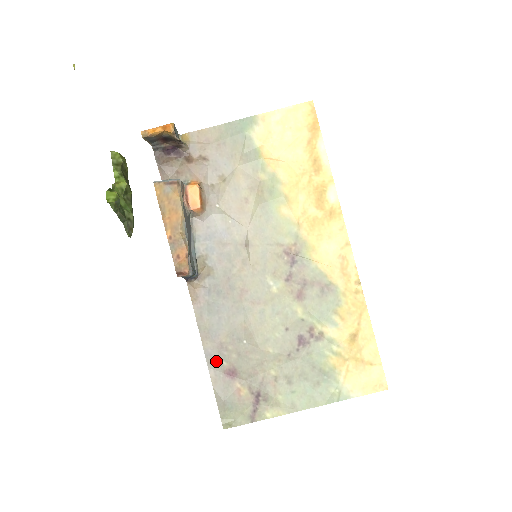
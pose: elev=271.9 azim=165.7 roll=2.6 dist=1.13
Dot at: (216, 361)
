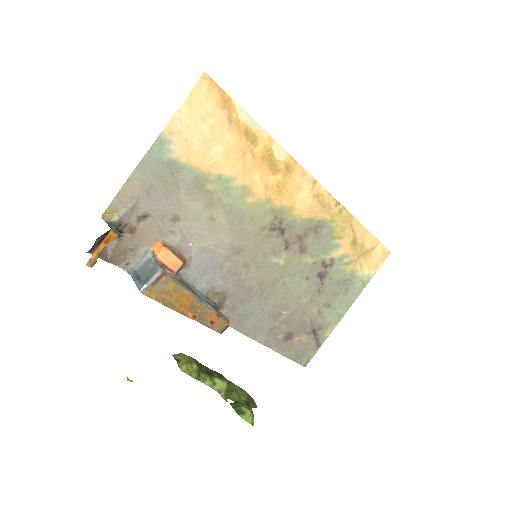
Dot at: (273, 341)
